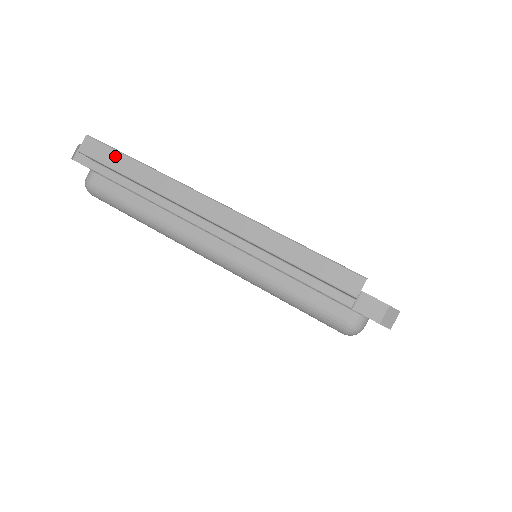
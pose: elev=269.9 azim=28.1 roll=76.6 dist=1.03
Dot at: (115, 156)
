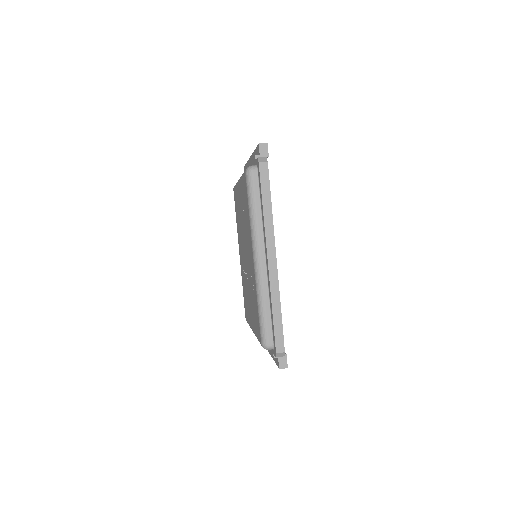
Dot at: occluded
